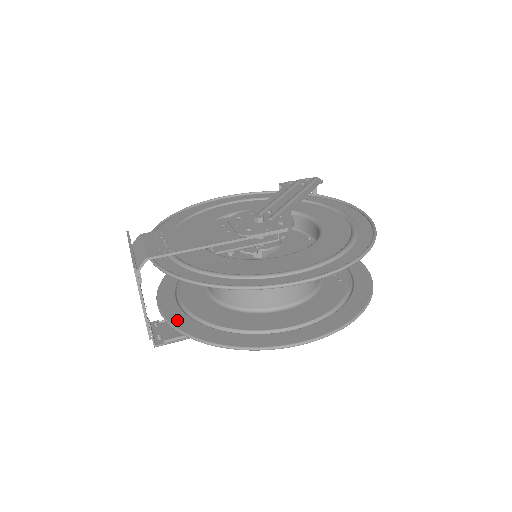
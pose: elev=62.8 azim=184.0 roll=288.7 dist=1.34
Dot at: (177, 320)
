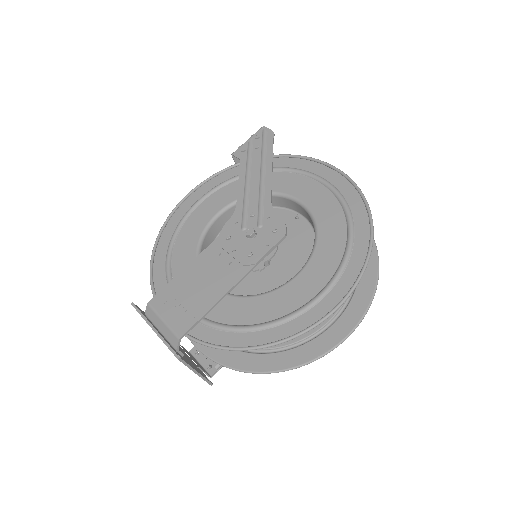
Dot at: (225, 358)
